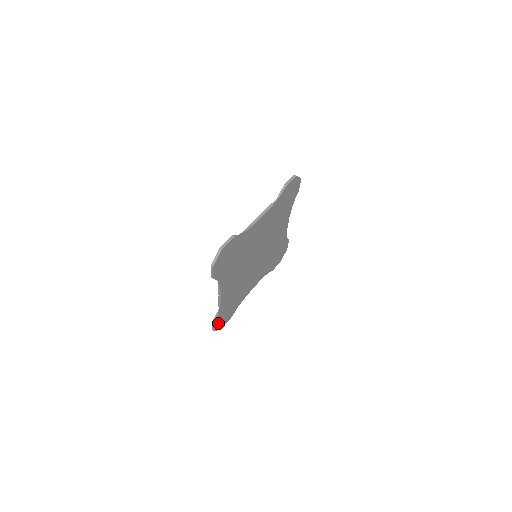
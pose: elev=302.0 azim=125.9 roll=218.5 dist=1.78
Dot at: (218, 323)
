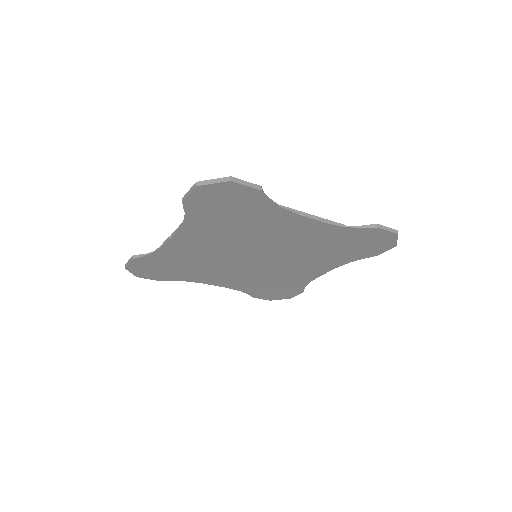
Dot at: (139, 266)
